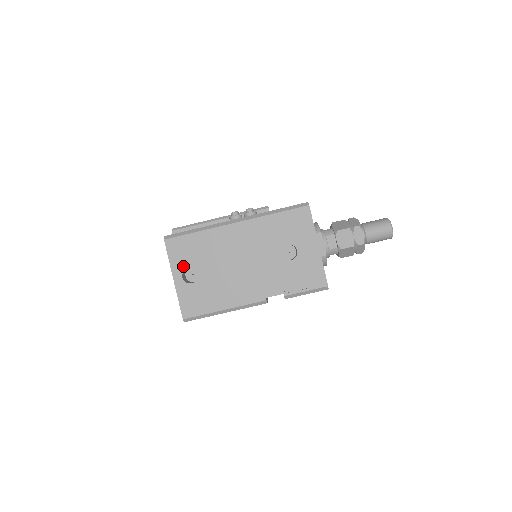
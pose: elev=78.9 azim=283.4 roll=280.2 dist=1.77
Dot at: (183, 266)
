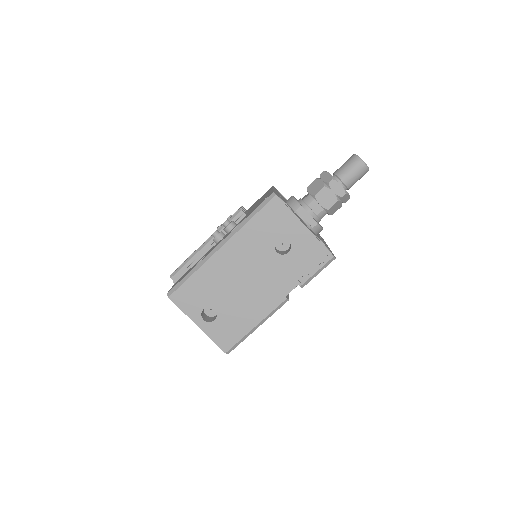
Dot at: (198, 310)
